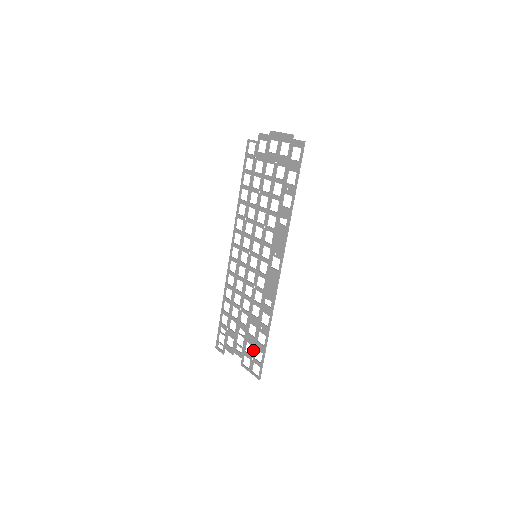
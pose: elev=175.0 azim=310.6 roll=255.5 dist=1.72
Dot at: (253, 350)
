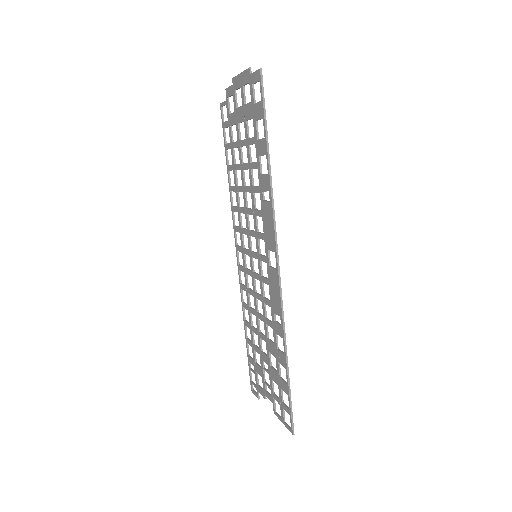
Dot at: (279, 391)
